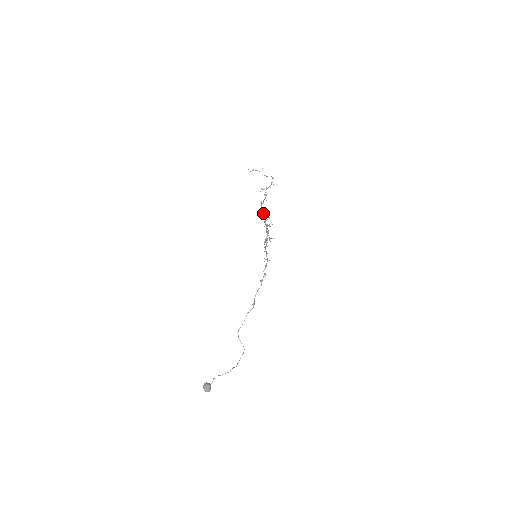
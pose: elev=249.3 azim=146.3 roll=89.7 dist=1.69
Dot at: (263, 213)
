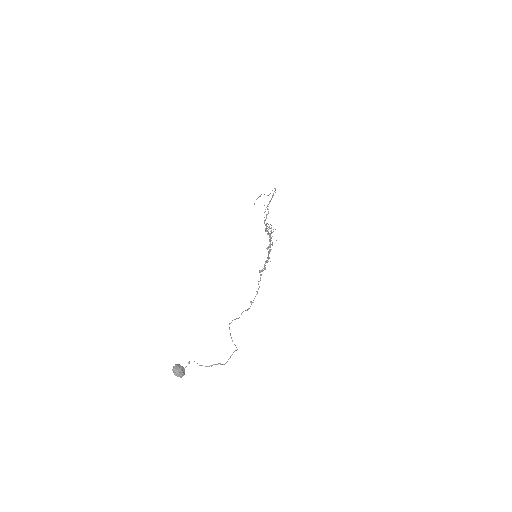
Dot at: (266, 228)
